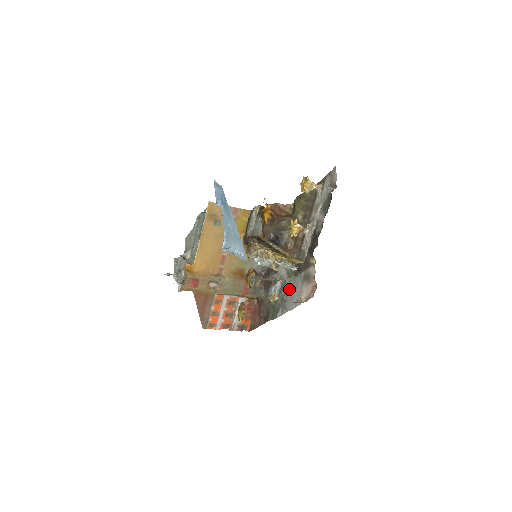
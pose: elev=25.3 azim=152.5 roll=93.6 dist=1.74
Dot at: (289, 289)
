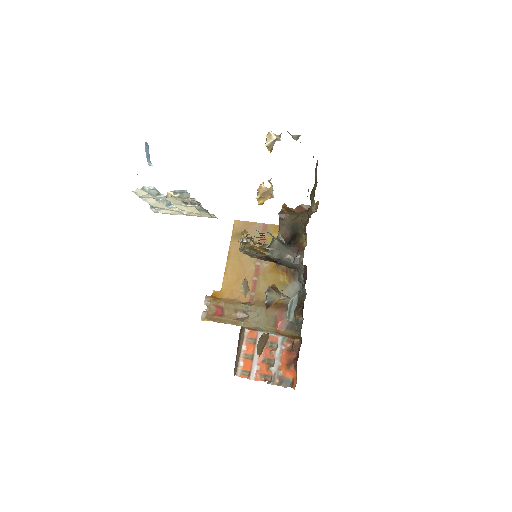
Dot at: occluded
